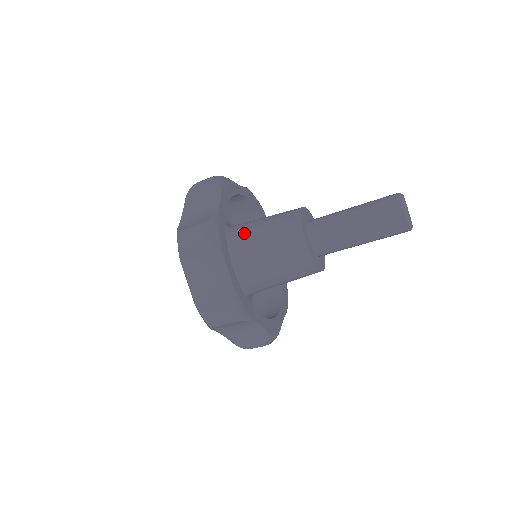
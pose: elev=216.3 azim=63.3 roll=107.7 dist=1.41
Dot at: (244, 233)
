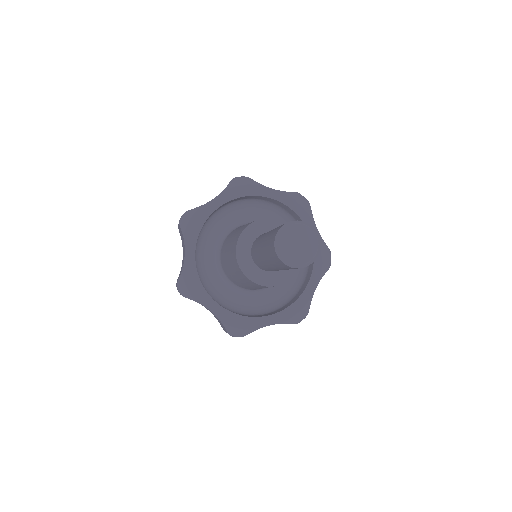
Dot at: (224, 257)
